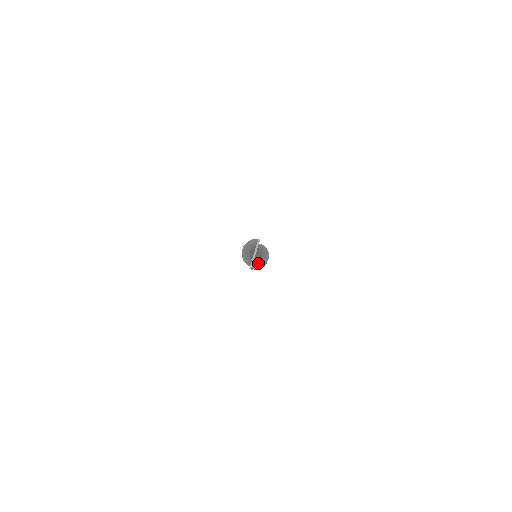
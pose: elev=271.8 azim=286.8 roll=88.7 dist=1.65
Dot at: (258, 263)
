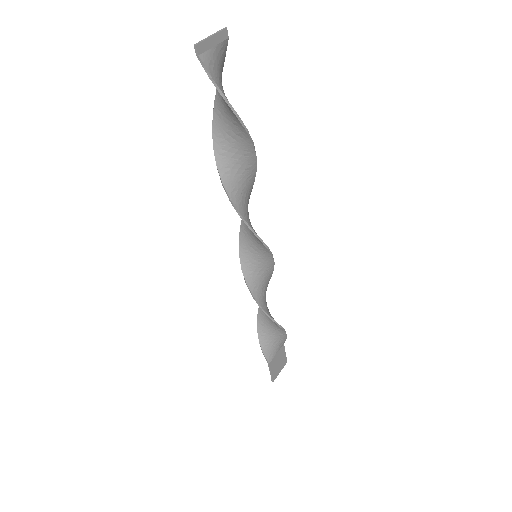
Dot at: (219, 84)
